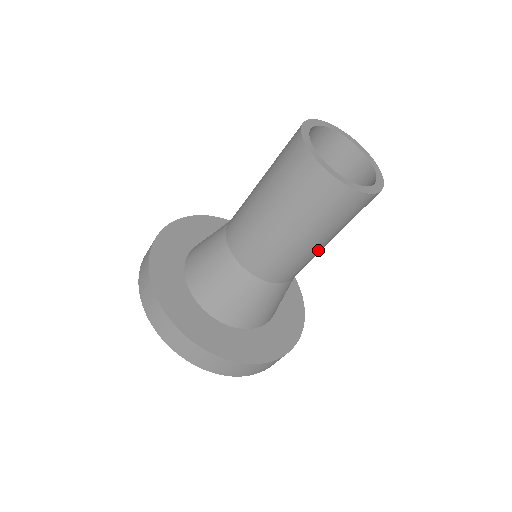
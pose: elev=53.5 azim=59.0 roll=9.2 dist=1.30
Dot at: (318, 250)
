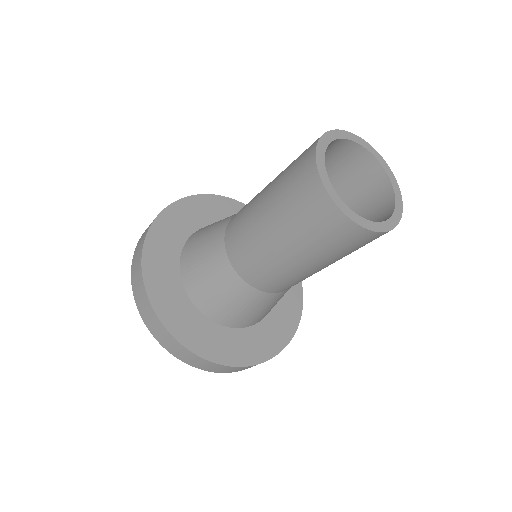
Dot at: (305, 271)
